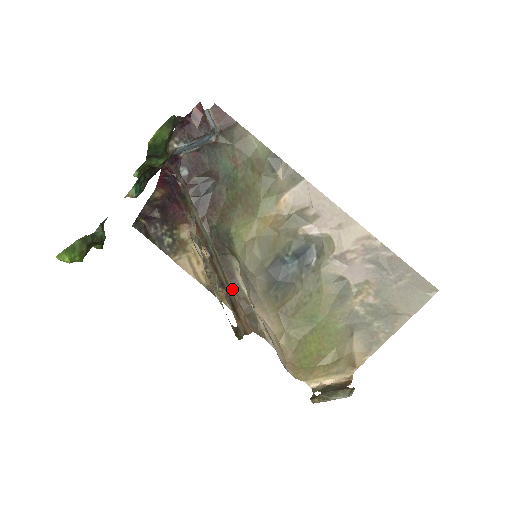
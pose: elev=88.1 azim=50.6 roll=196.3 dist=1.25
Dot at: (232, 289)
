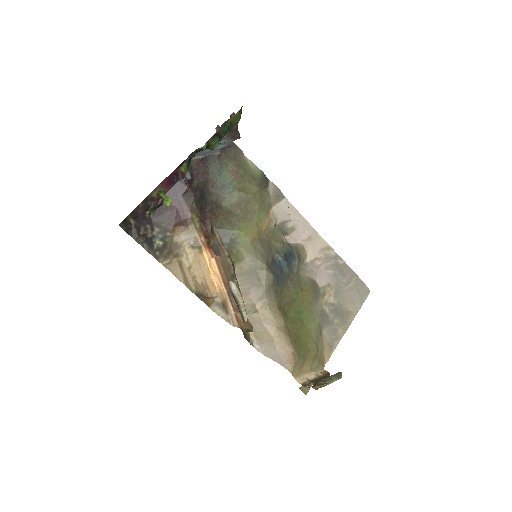
Dot at: occluded
